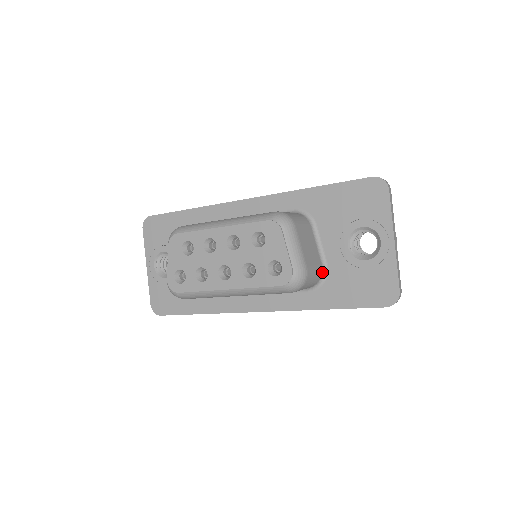
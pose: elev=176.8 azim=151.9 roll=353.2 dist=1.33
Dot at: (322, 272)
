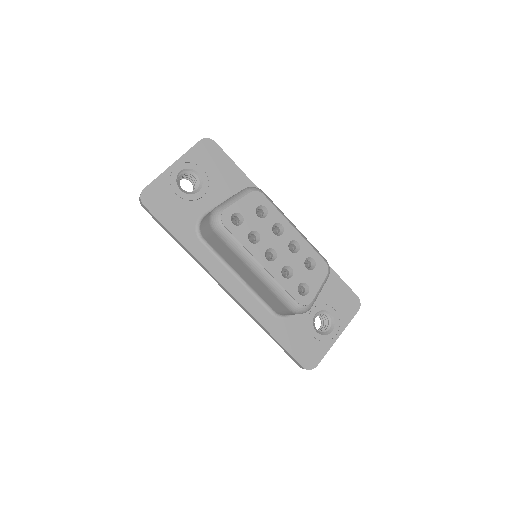
Dot at: occluded
